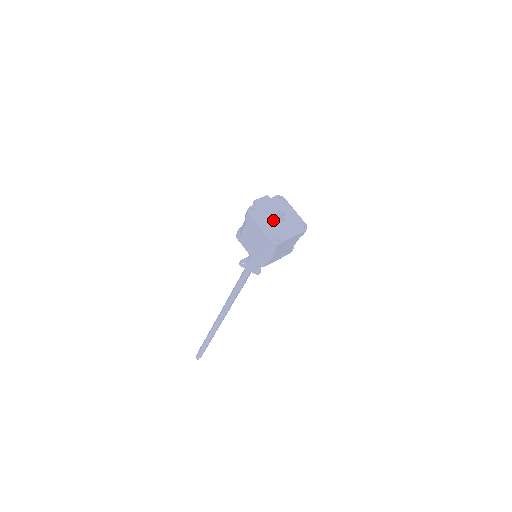
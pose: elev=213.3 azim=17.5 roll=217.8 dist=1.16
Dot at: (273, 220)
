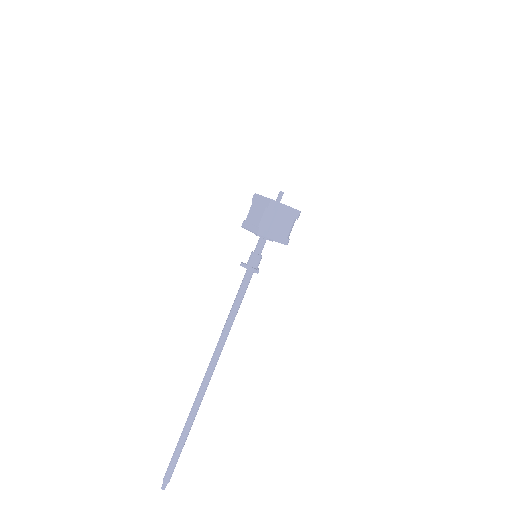
Dot at: occluded
